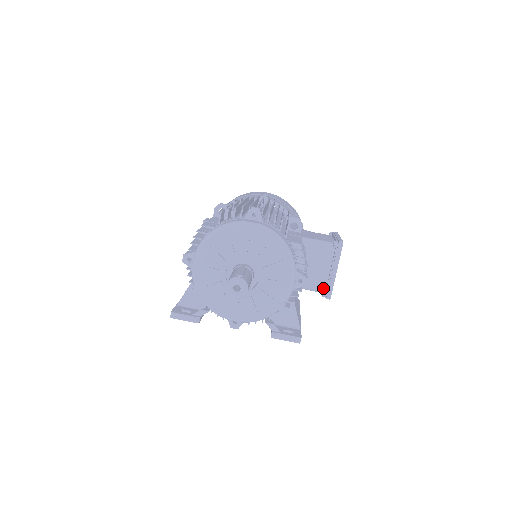
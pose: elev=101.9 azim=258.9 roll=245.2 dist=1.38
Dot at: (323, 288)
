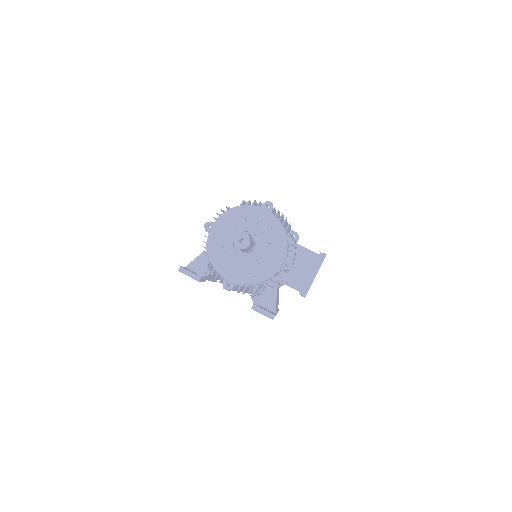
Dot at: (302, 287)
